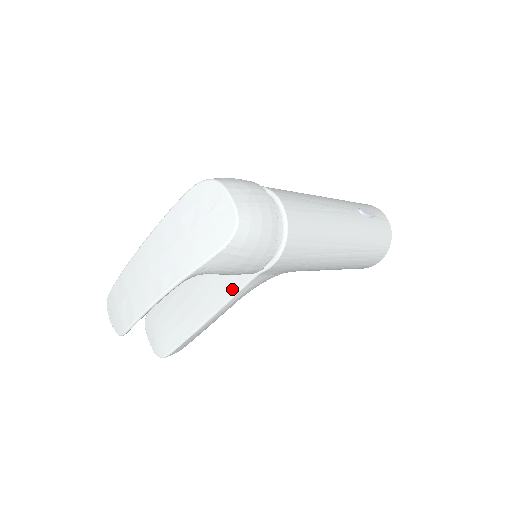
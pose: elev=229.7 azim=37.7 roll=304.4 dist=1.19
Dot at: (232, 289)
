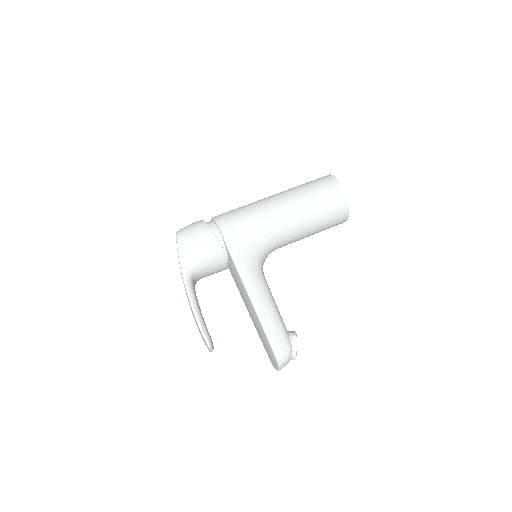
Dot at: (234, 267)
